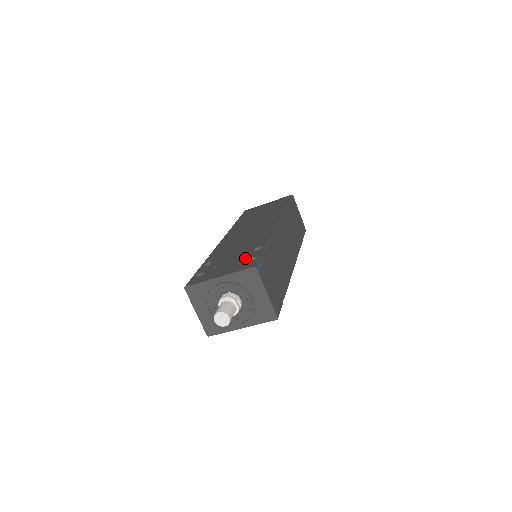
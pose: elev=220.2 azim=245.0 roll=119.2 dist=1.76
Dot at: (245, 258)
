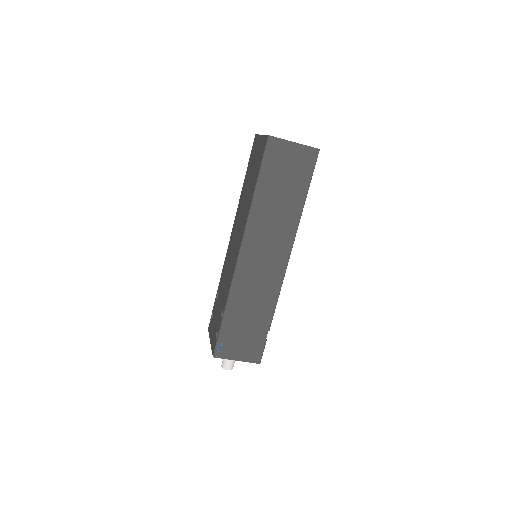
Dot at: (217, 326)
